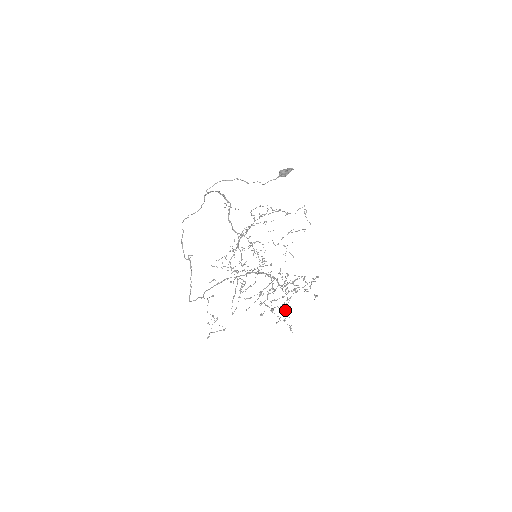
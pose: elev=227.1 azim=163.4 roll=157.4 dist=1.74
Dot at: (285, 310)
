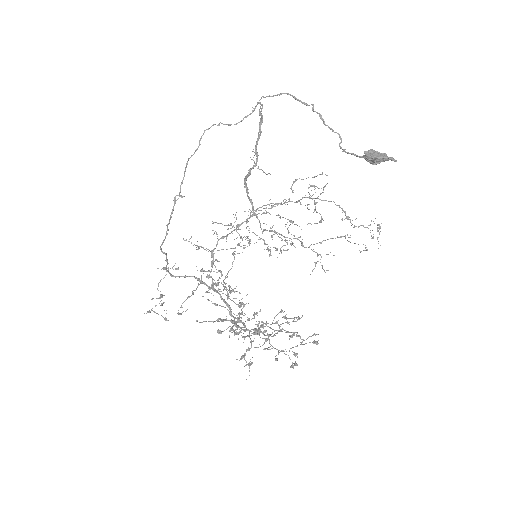
Dot at: (251, 346)
